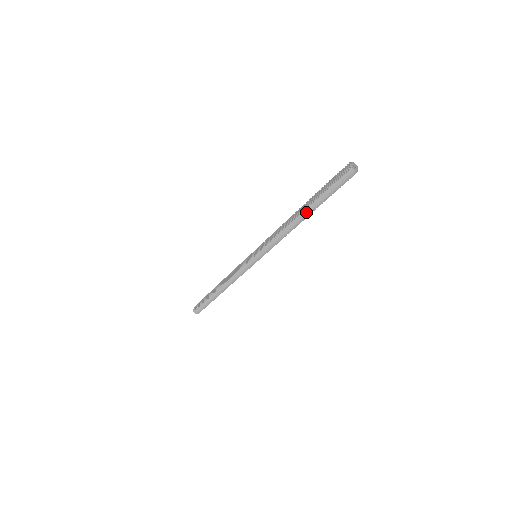
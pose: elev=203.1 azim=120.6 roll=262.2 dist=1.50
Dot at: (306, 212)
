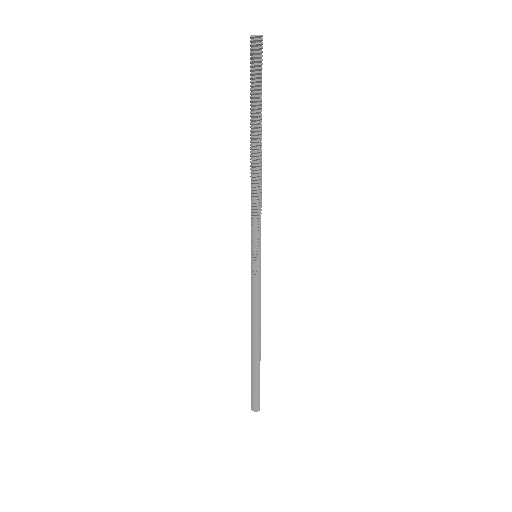
Dot at: (253, 137)
